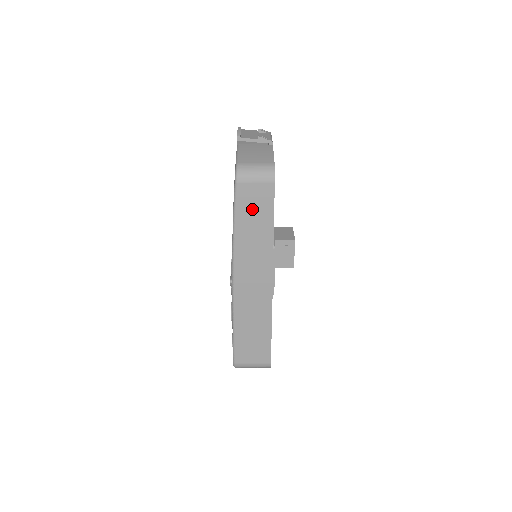
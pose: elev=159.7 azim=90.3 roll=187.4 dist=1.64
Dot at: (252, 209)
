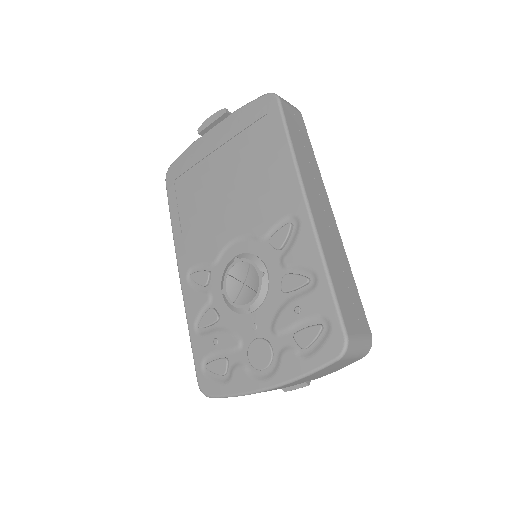
Dot at: (296, 128)
